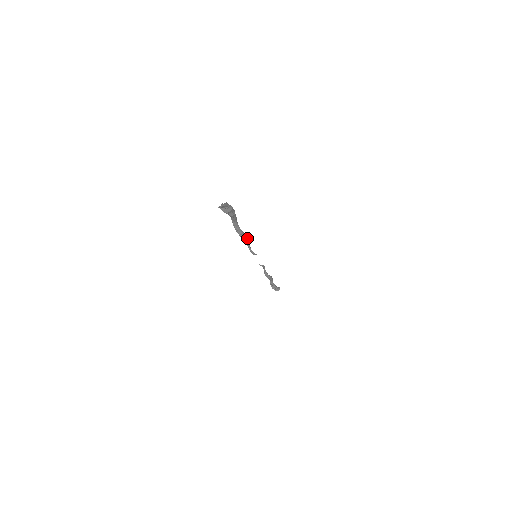
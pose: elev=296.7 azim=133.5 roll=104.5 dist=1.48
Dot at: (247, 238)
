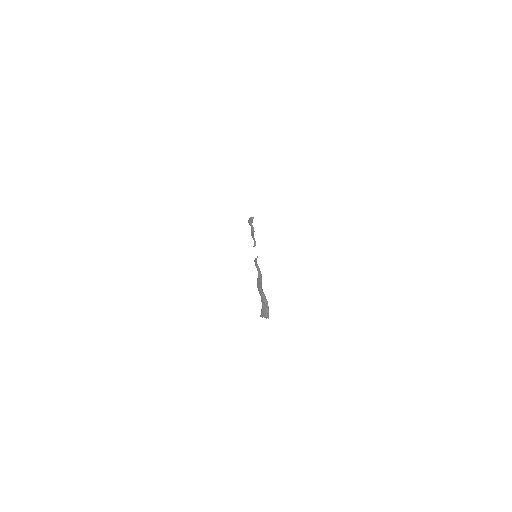
Dot at: (261, 276)
